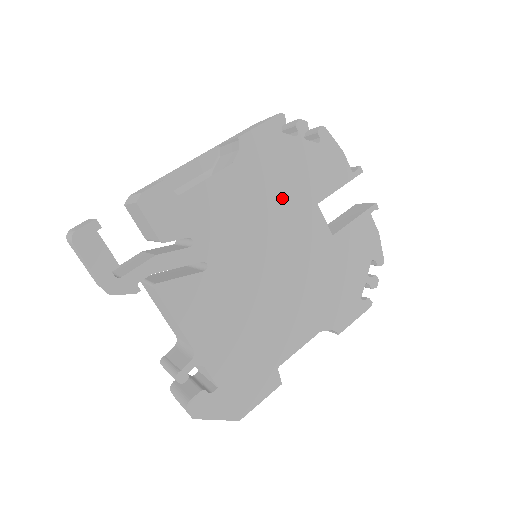
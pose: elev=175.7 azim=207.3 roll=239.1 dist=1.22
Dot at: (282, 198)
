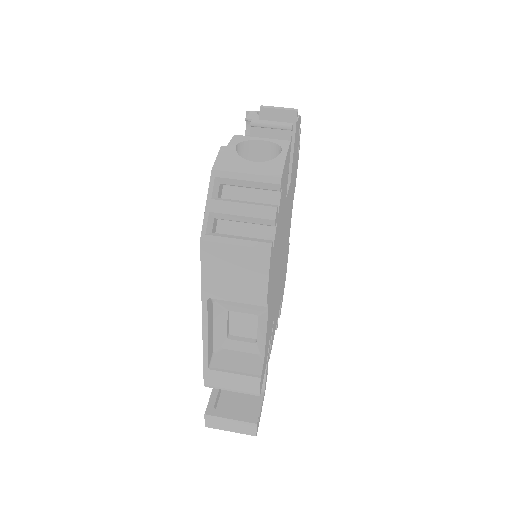
Dot at: (279, 246)
